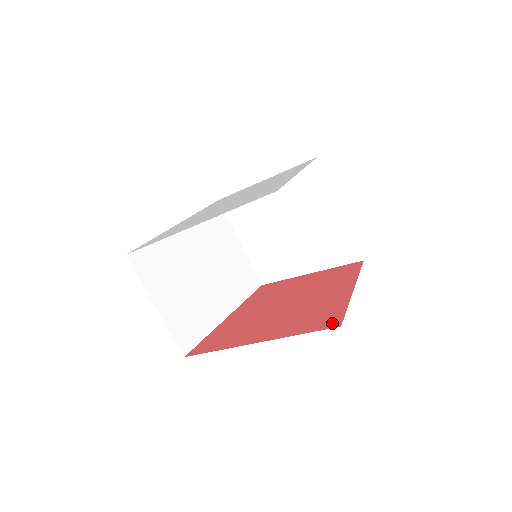
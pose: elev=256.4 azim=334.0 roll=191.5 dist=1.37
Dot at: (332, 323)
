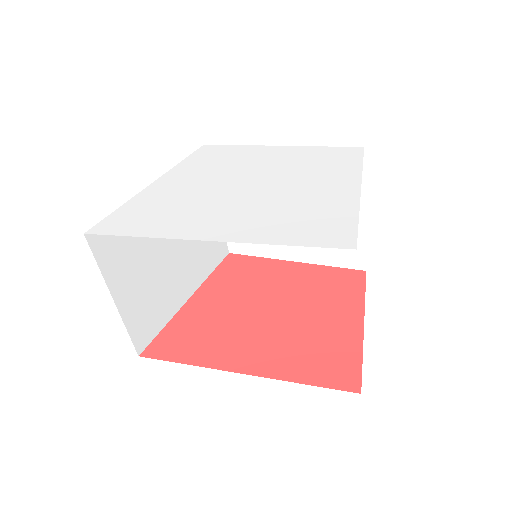
Dot at: (347, 382)
